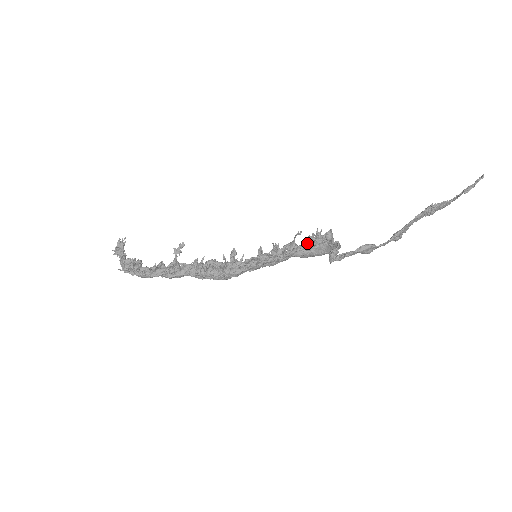
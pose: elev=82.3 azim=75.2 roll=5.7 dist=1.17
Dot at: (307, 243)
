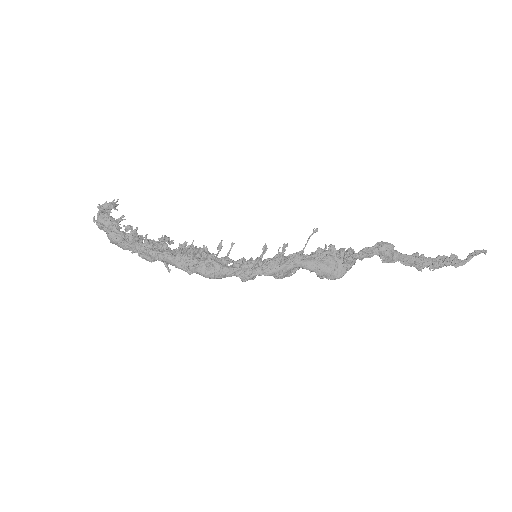
Dot at: (317, 255)
